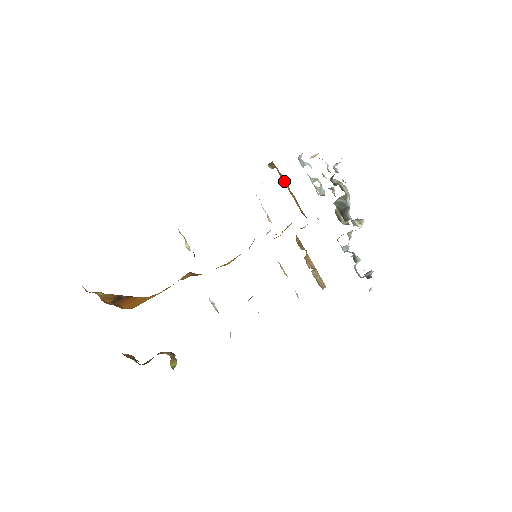
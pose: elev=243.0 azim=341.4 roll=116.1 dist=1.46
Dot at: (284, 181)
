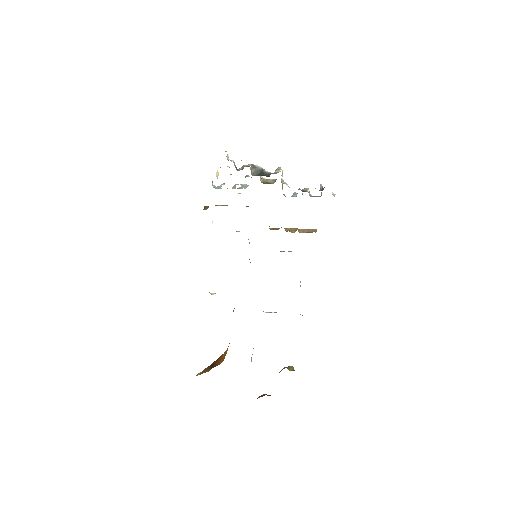
Dot at: occluded
